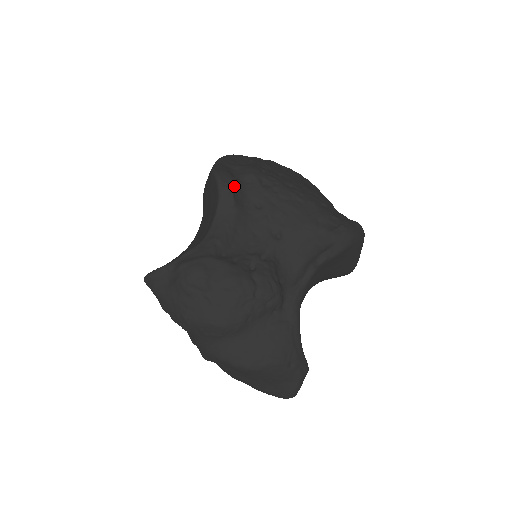
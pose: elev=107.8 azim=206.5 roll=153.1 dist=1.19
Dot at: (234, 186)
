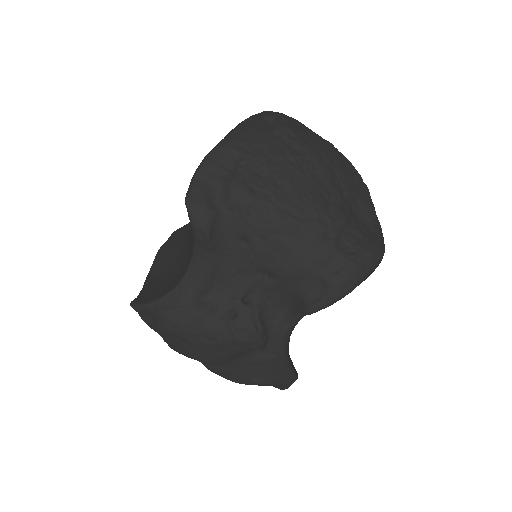
Dot at: (211, 225)
